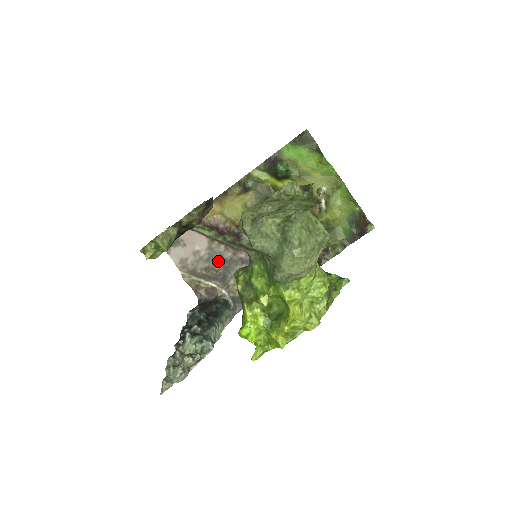
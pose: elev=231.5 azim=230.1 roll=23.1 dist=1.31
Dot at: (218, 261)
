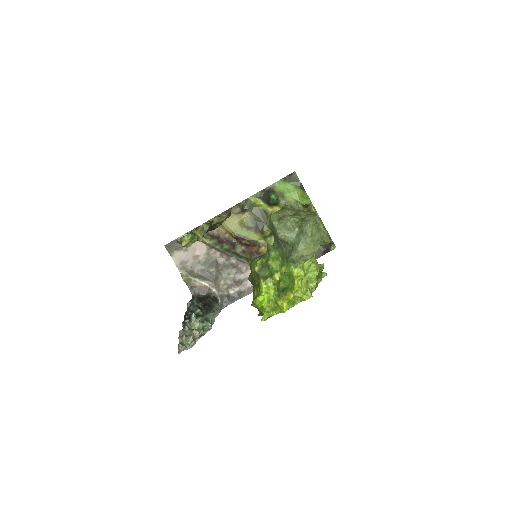
Dot at: (213, 265)
